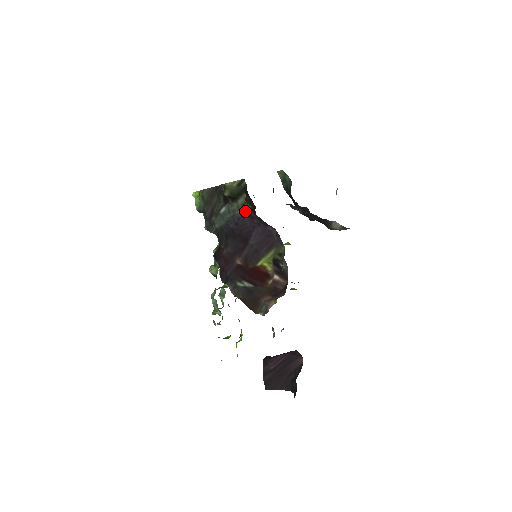
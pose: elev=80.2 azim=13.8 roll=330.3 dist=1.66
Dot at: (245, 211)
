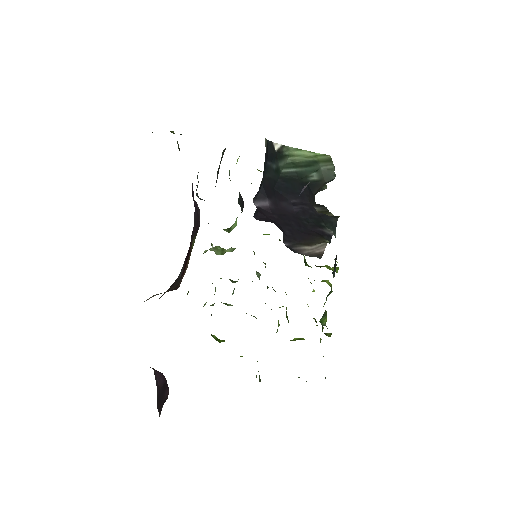
Dot at: occluded
